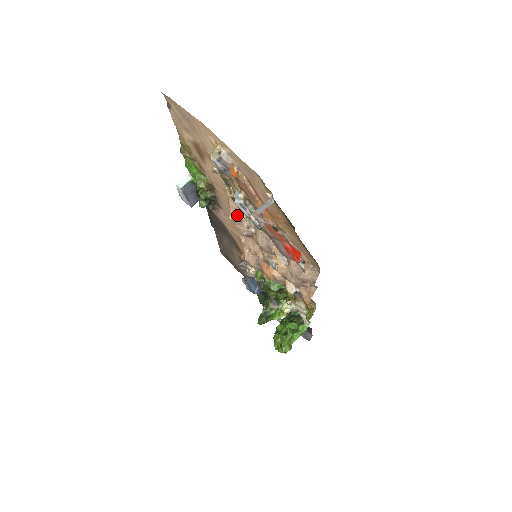
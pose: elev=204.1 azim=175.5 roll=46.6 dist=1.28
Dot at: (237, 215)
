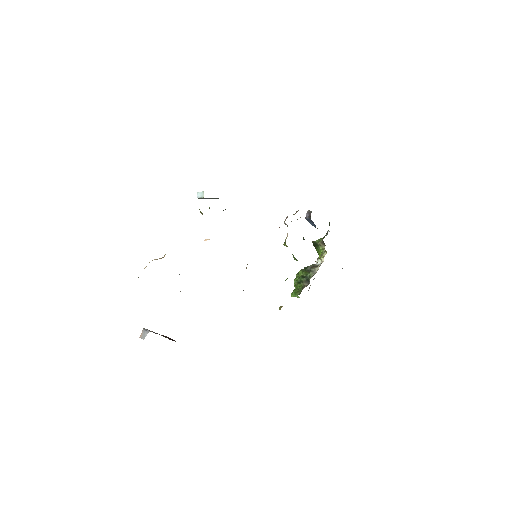
Dot at: occluded
